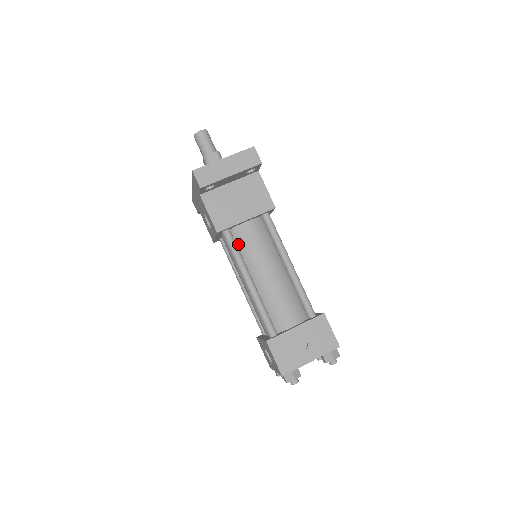
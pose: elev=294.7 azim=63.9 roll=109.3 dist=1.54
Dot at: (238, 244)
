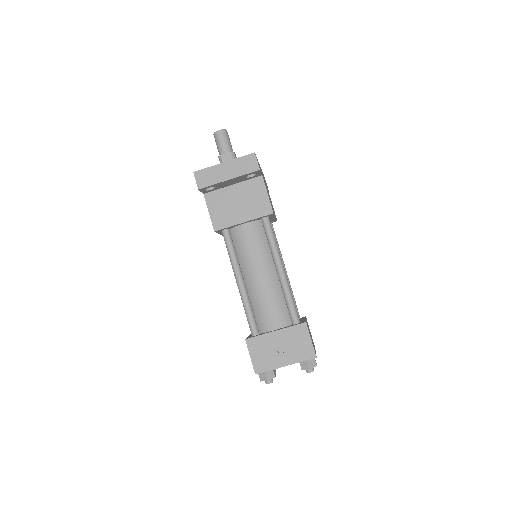
Dot at: (236, 244)
